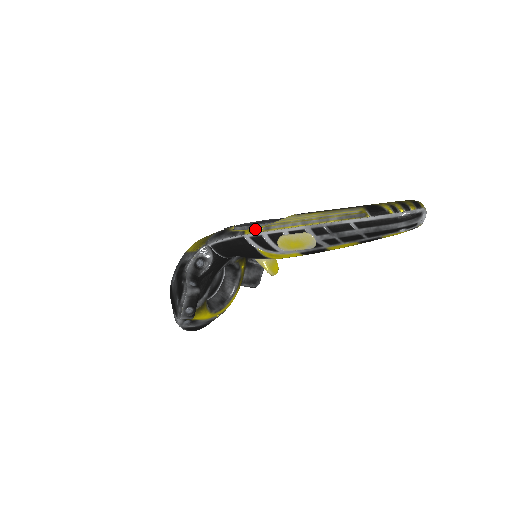
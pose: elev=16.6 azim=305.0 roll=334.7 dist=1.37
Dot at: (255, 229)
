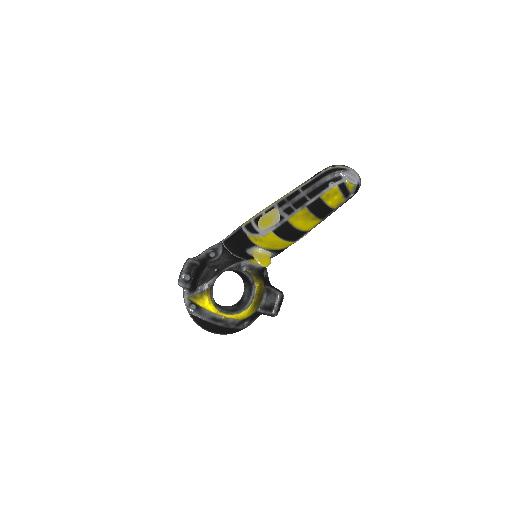
Dot at: (249, 219)
